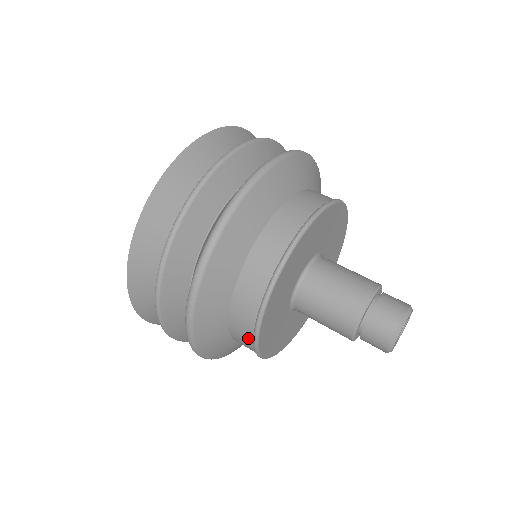
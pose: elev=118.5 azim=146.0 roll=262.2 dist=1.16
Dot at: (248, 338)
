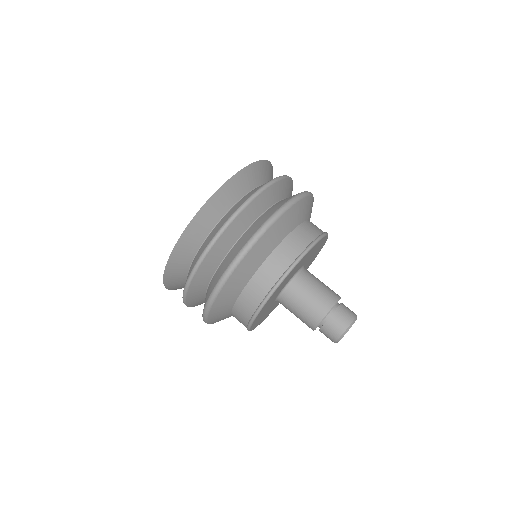
Dot at: occluded
